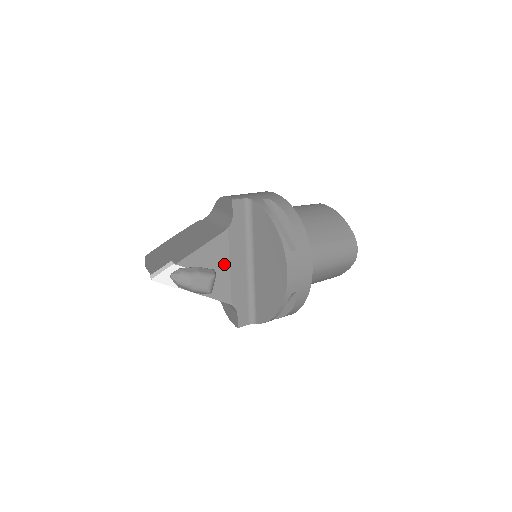
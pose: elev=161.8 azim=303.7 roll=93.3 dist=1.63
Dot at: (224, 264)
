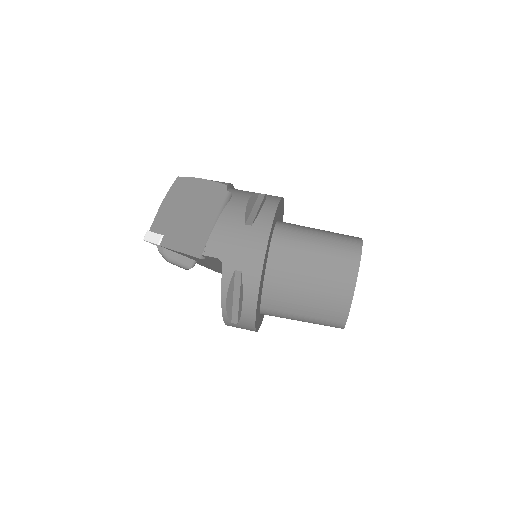
Dot at: (204, 263)
